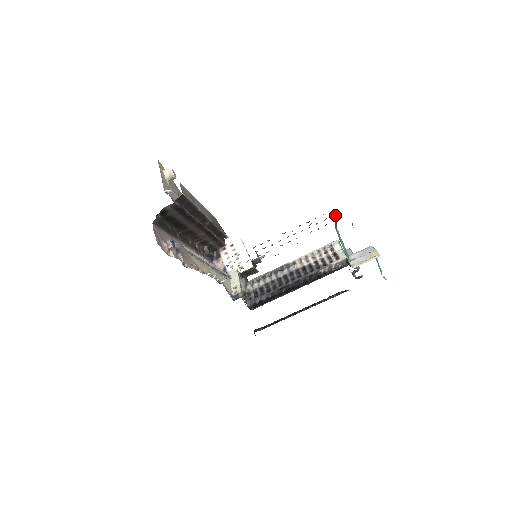
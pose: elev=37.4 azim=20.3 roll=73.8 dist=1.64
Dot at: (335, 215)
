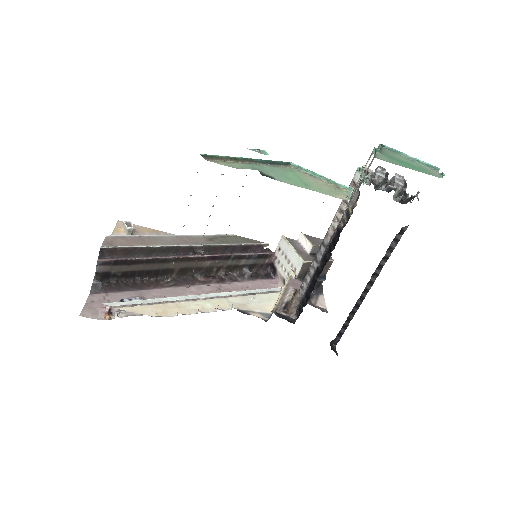
Dot at: (227, 158)
